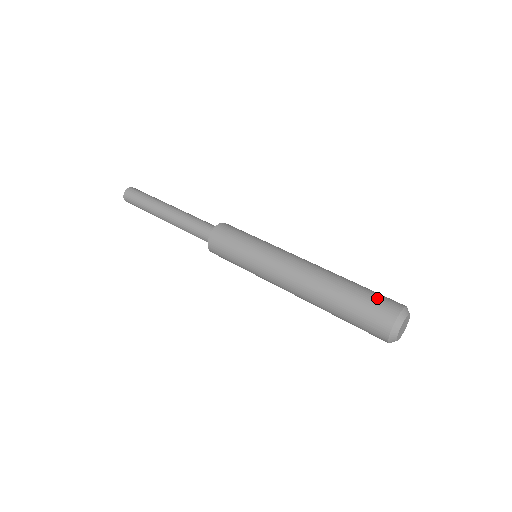
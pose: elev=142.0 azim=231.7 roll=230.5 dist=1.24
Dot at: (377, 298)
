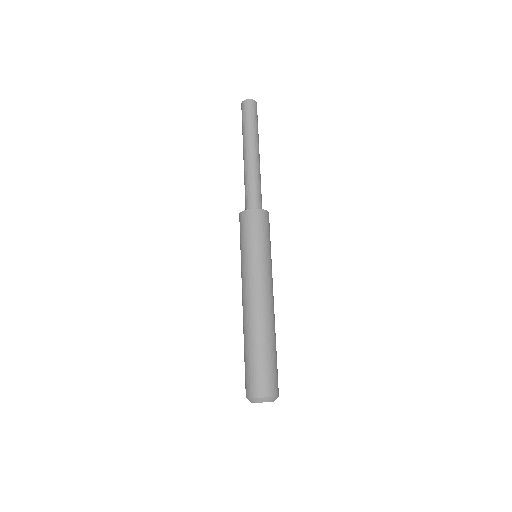
Dot at: (258, 375)
